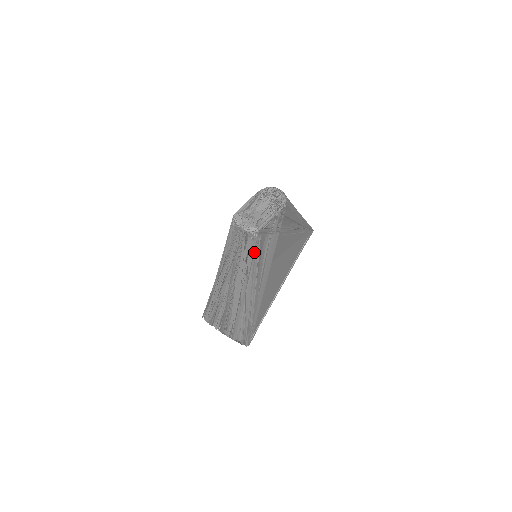
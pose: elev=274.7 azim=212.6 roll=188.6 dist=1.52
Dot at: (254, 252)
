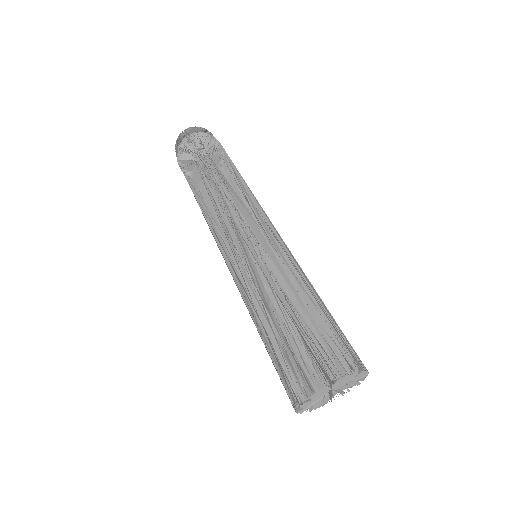
Dot at: (243, 187)
